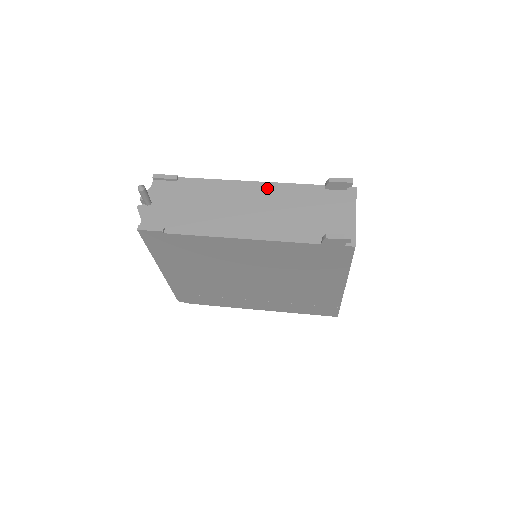
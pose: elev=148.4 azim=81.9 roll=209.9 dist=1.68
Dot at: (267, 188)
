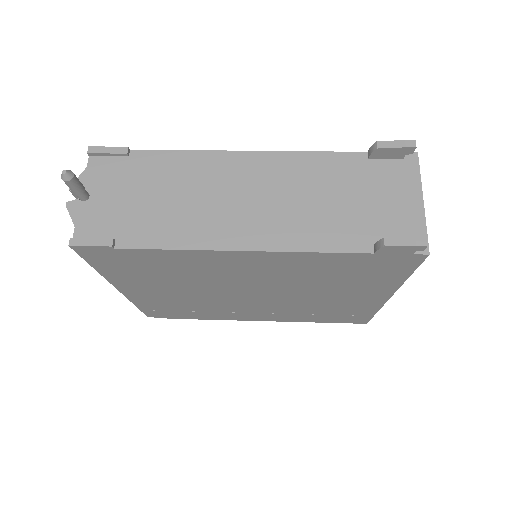
Dot at: (276, 161)
